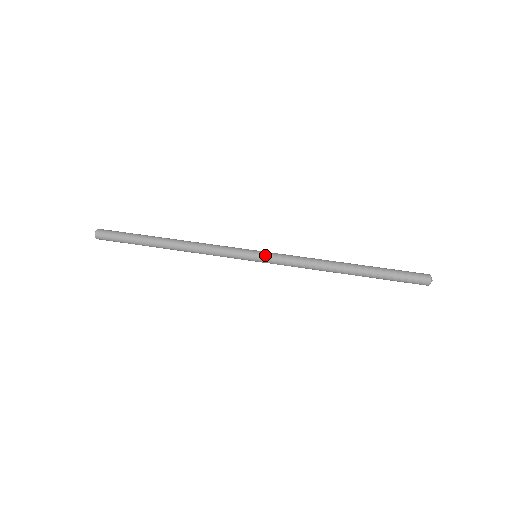
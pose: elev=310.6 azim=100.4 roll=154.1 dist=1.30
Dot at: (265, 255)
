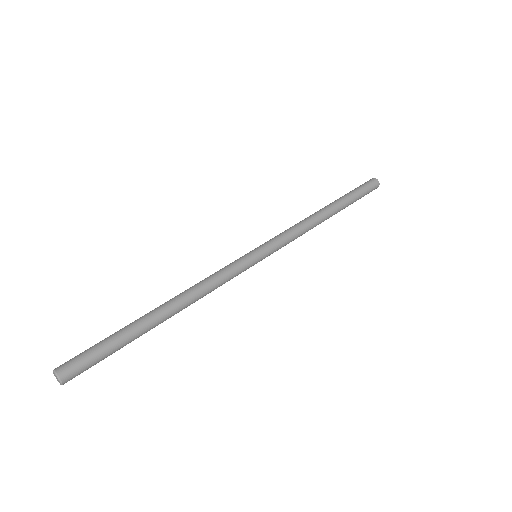
Dot at: (265, 246)
